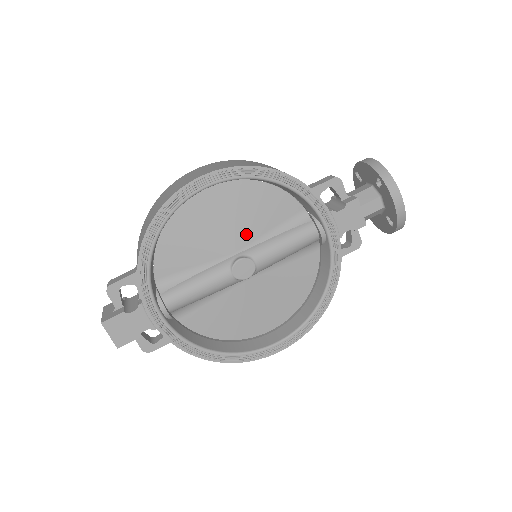
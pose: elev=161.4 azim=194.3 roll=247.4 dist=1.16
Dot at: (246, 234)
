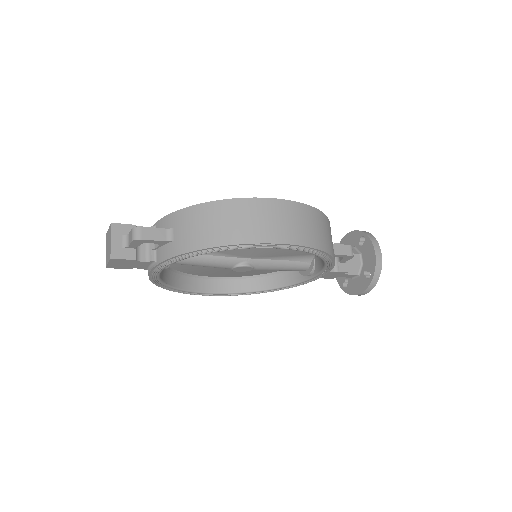
Dot at: (267, 253)
